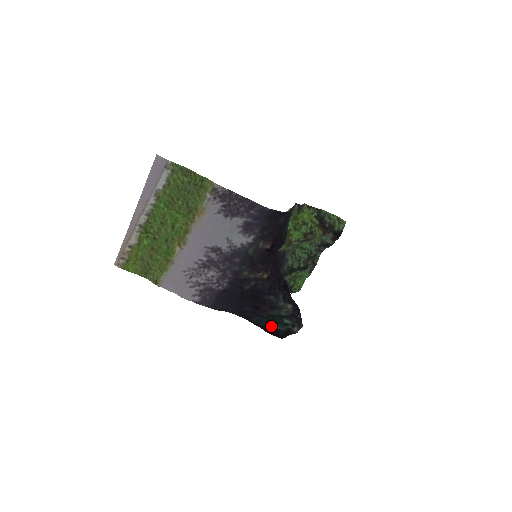
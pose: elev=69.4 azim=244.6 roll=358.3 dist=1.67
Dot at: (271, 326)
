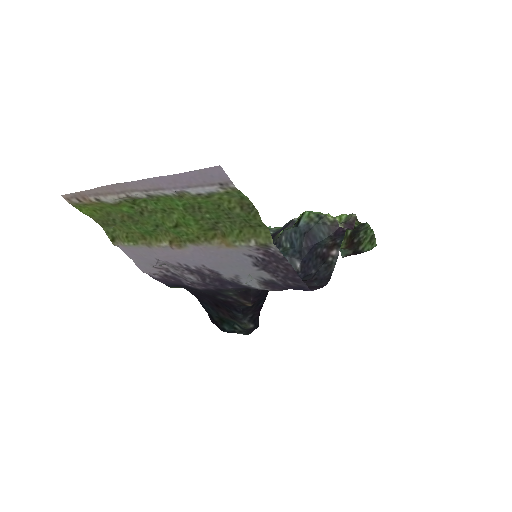
Dot at: (219, 322)
